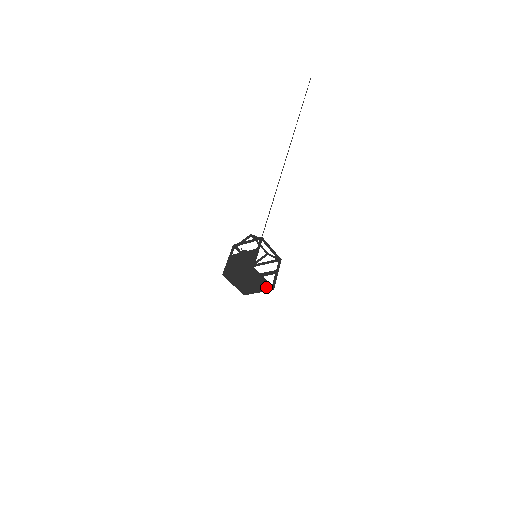
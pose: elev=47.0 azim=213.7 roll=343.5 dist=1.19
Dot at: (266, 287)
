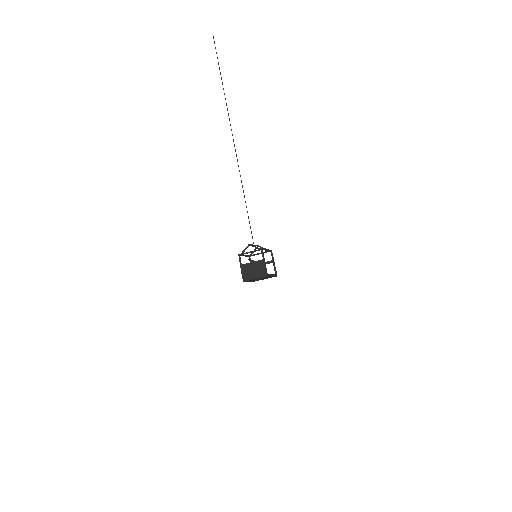
Dot at: occluded
